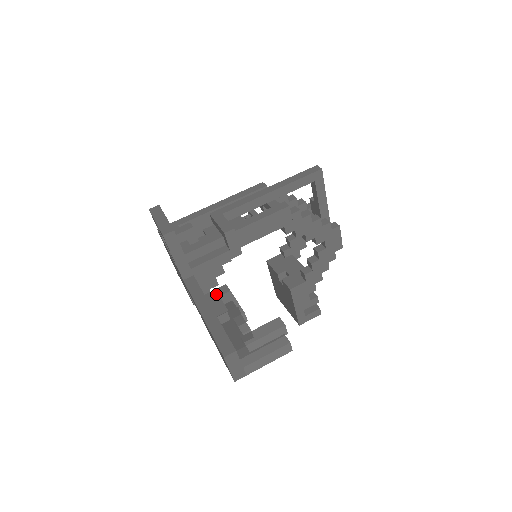
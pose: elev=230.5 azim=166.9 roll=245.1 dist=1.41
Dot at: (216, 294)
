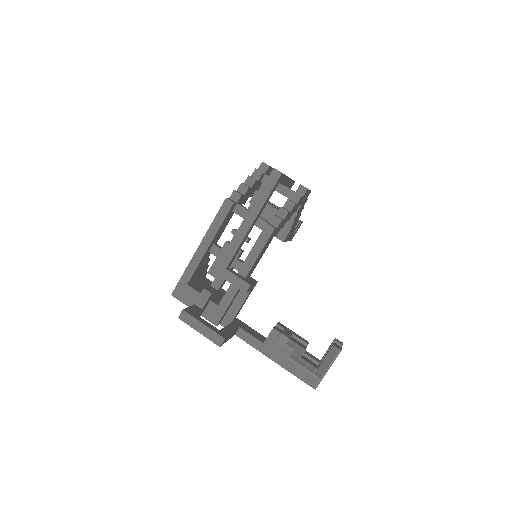
Dot at: (272, 340)
